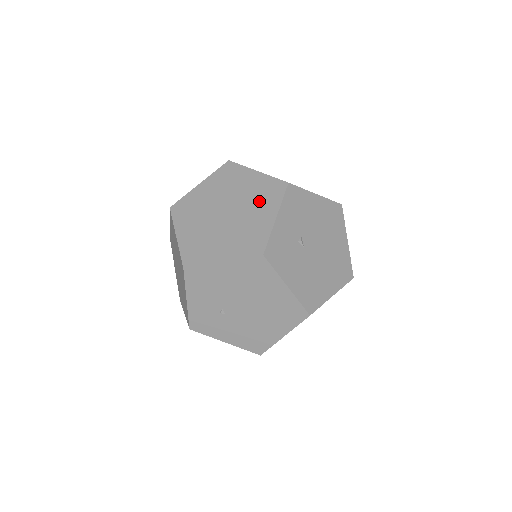
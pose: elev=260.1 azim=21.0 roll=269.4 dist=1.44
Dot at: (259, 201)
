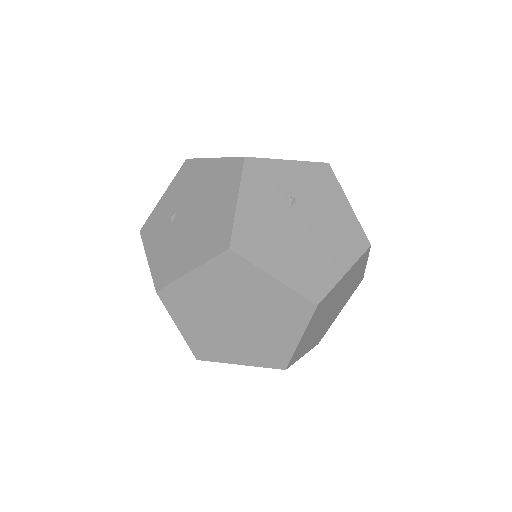
Dot at: occluded
